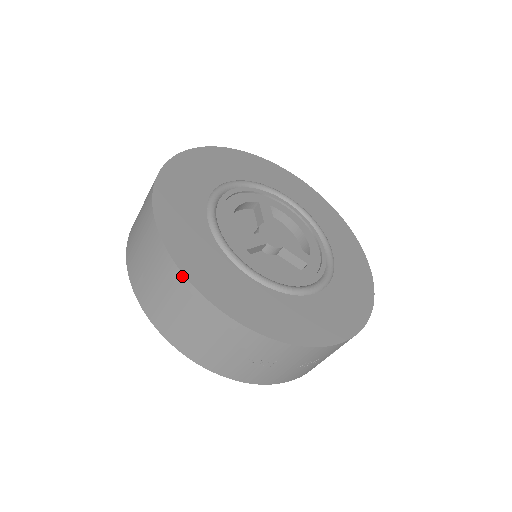
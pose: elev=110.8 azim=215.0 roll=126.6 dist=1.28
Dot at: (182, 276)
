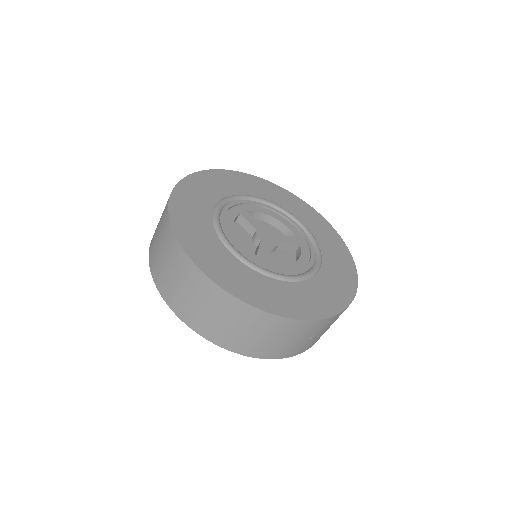
Dot at: (259, 311)
